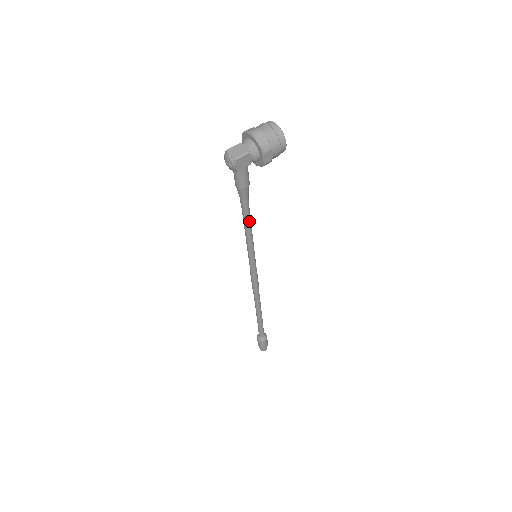
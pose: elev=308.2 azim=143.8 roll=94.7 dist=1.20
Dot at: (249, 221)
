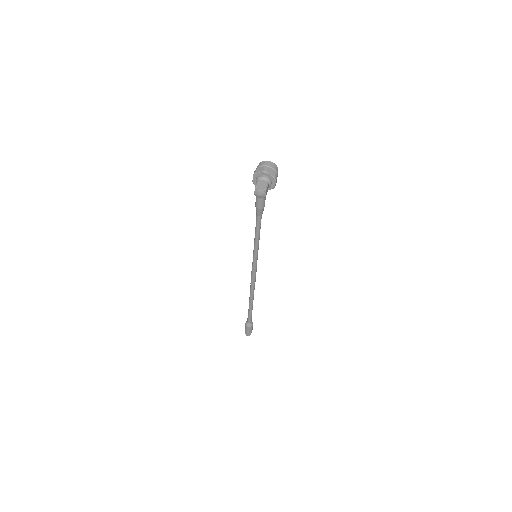
Dot at: occluded
